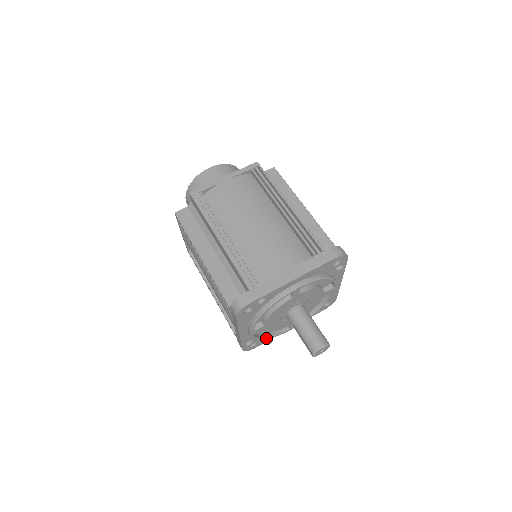
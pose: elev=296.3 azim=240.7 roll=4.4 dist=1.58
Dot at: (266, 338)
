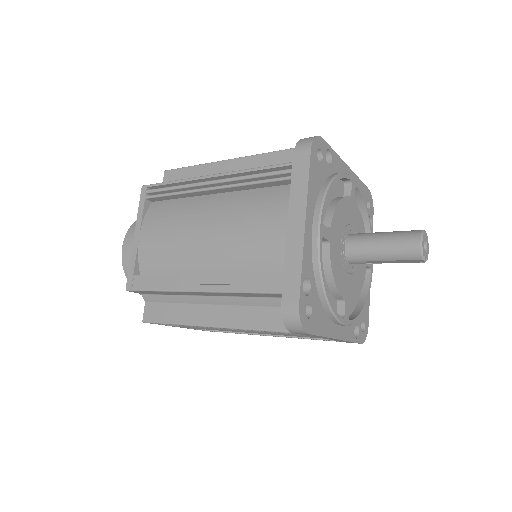
Dot at: (364, 306)
